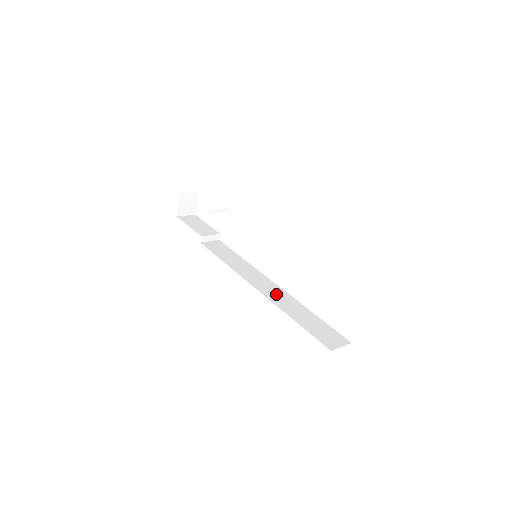
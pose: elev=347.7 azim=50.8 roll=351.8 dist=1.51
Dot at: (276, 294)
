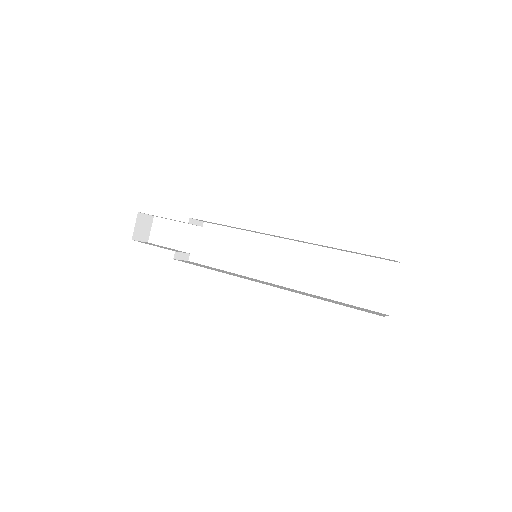
Dot at: (289, 289)
